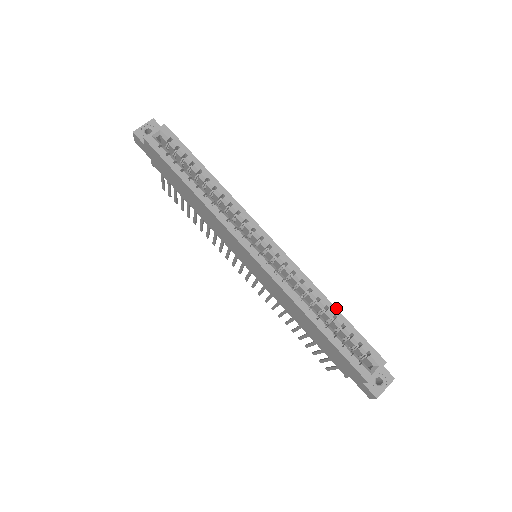
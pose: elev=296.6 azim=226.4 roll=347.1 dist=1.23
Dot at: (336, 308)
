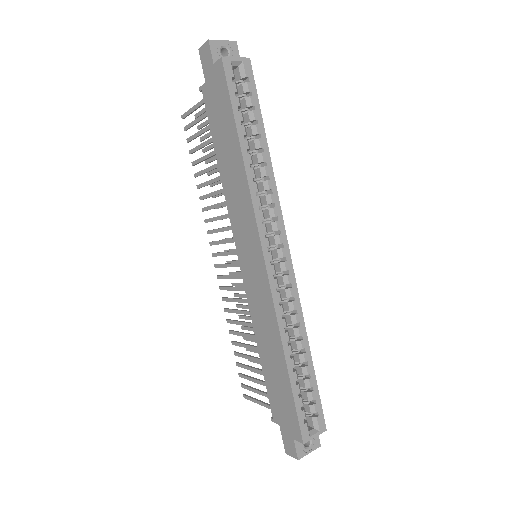
Dot at: occluded
